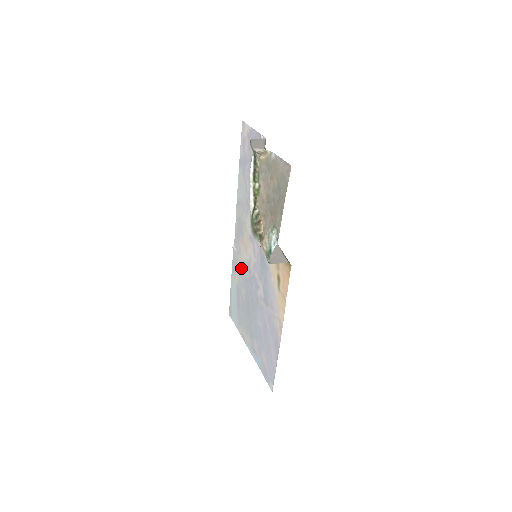
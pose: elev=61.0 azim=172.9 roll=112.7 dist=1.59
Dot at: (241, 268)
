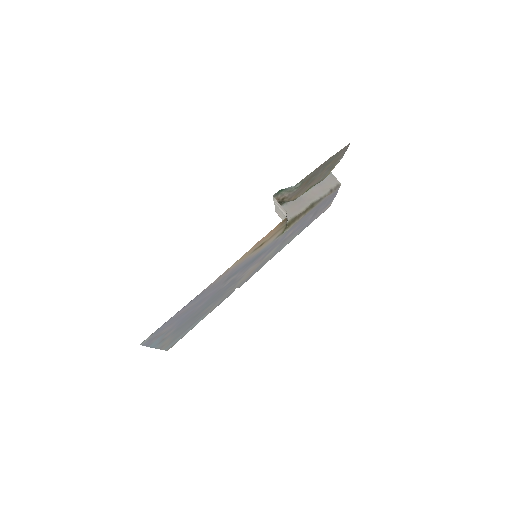
Dot at: (228, 292)
